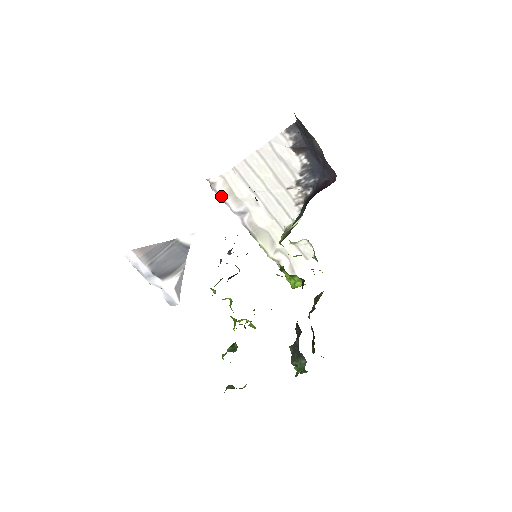
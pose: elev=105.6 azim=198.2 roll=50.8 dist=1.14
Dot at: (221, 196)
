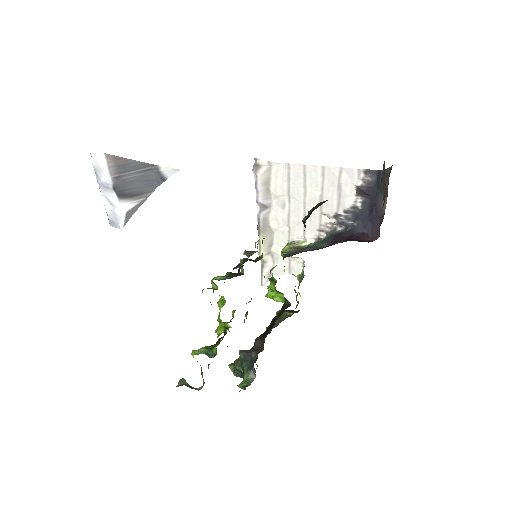
Dot at: (257, 181)
